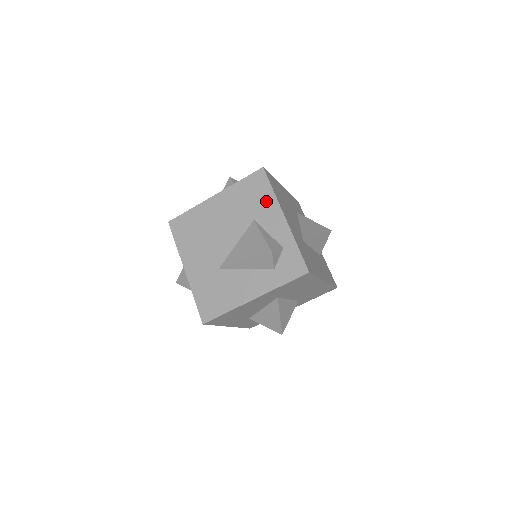
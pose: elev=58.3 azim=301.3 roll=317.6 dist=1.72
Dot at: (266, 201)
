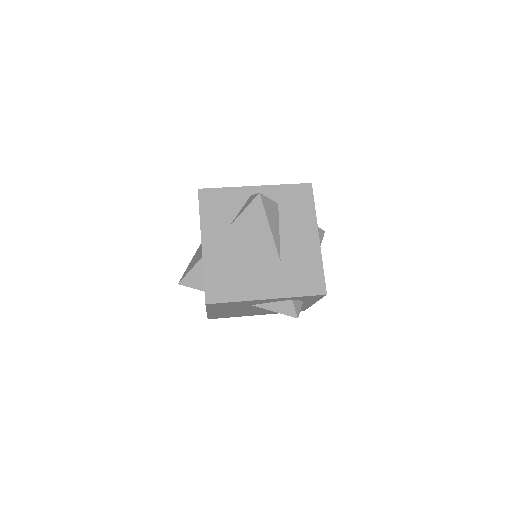
Dot at: (241, 303)
